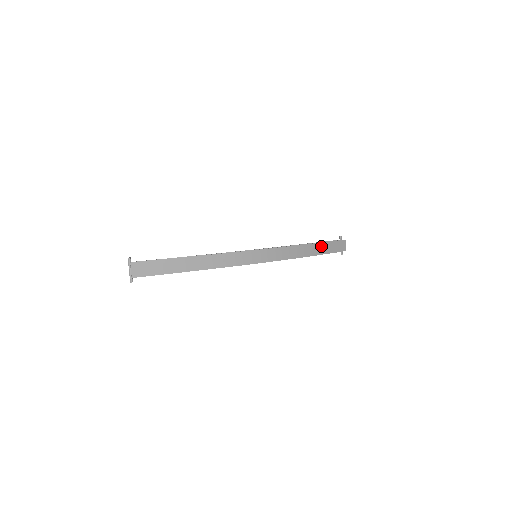
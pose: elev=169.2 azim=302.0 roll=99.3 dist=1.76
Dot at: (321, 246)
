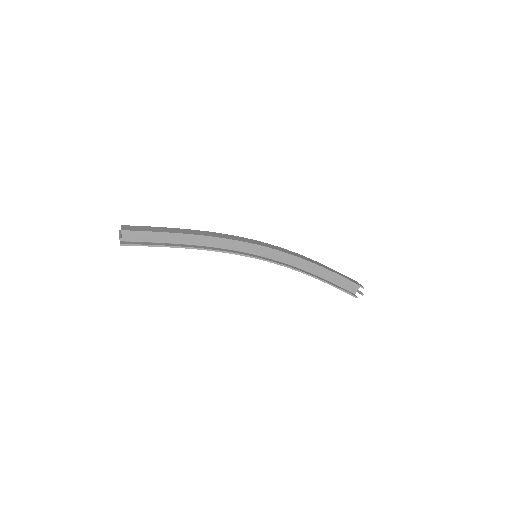
Dot at: (328, 268)
